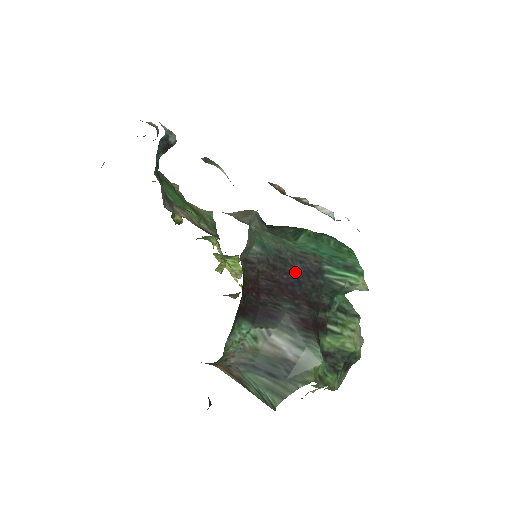
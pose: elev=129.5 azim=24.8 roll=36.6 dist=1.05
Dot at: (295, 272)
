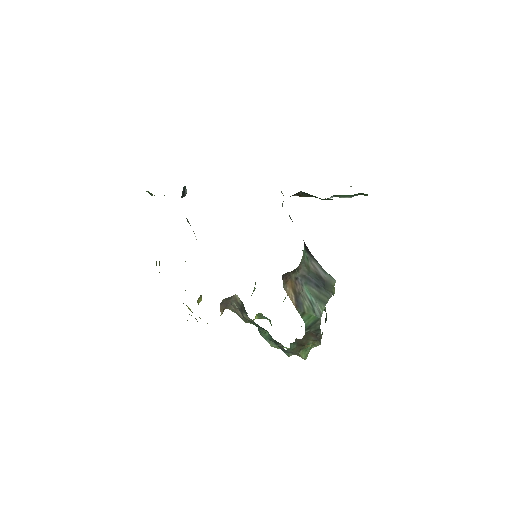
Dot at: occluded
